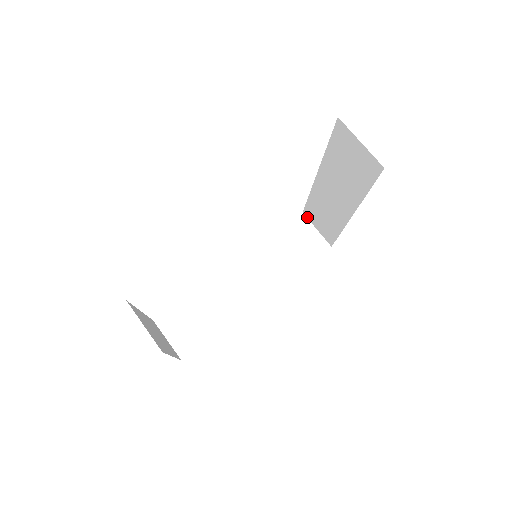
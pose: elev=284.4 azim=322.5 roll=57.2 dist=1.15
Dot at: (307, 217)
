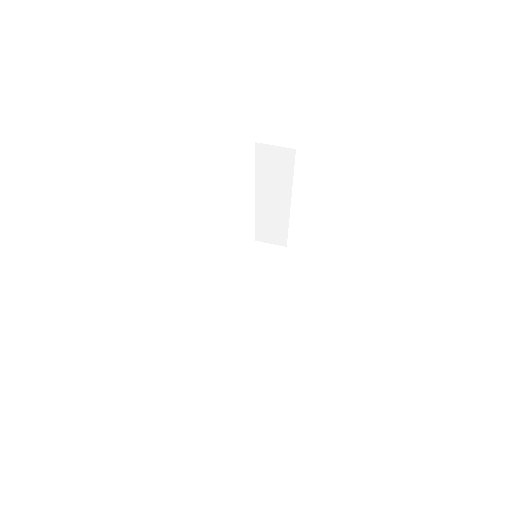
Dot at: (259, 241)
